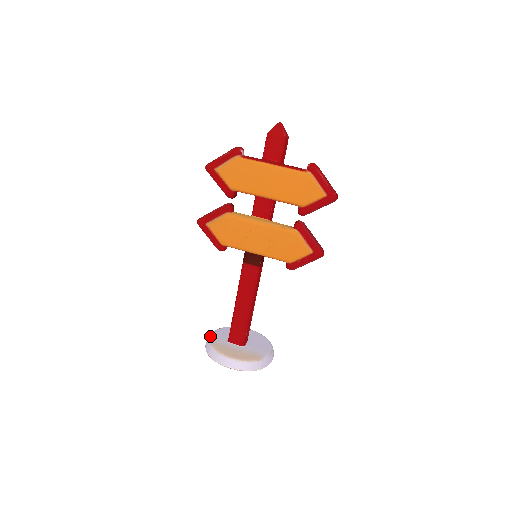
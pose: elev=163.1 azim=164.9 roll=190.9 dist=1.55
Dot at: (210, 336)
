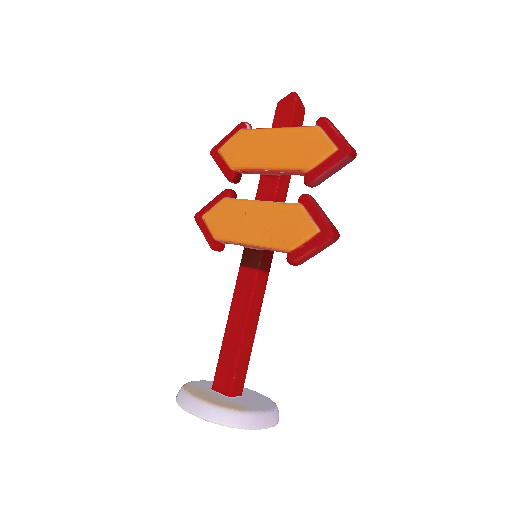
Dot at: occluded
